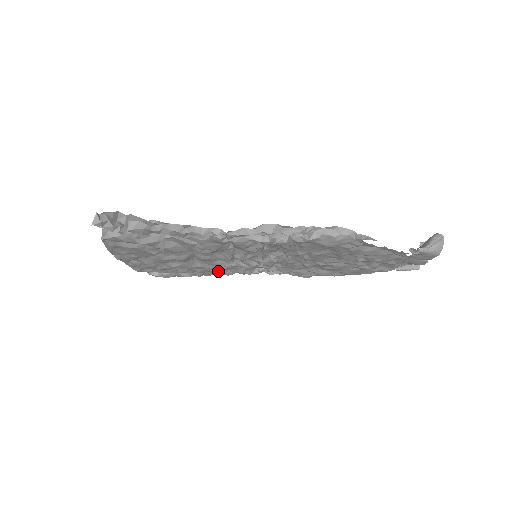
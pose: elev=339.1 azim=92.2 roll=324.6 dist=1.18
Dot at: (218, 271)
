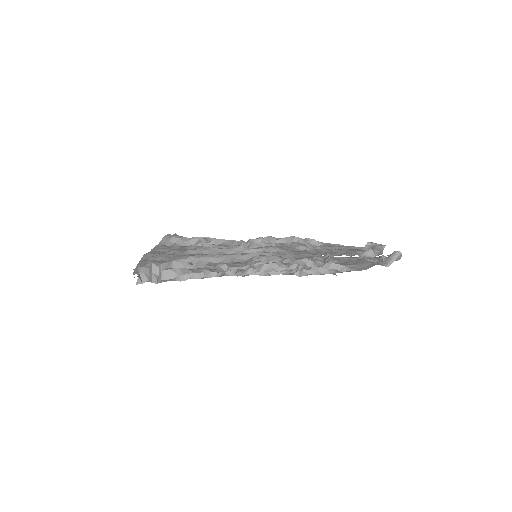
Dot at: occluded
